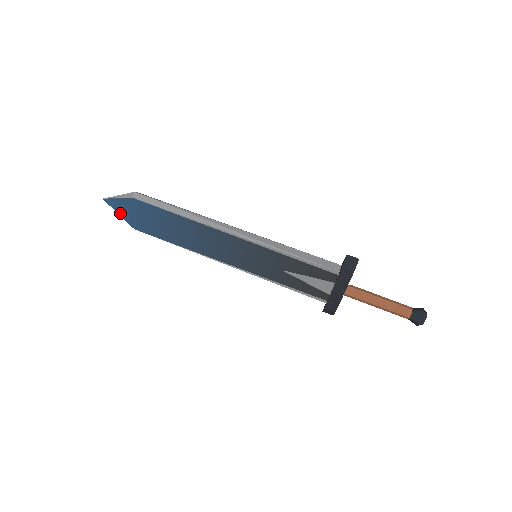
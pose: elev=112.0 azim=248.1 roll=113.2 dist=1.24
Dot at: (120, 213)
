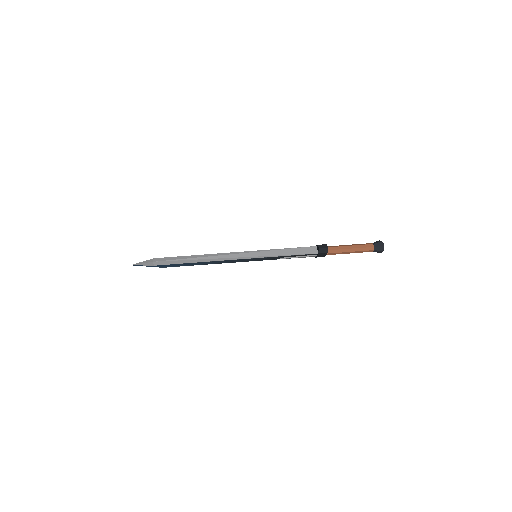
Dot at: (148, 266)
